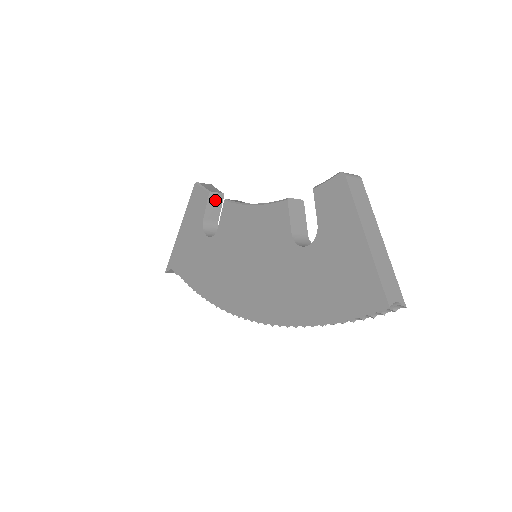
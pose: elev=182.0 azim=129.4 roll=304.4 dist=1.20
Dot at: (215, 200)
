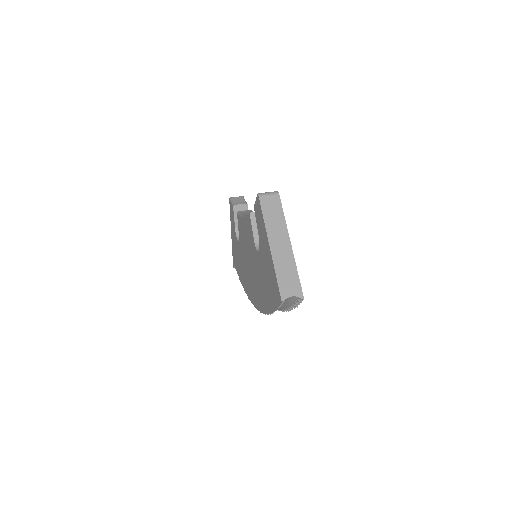
Dot at: (241, 210)
